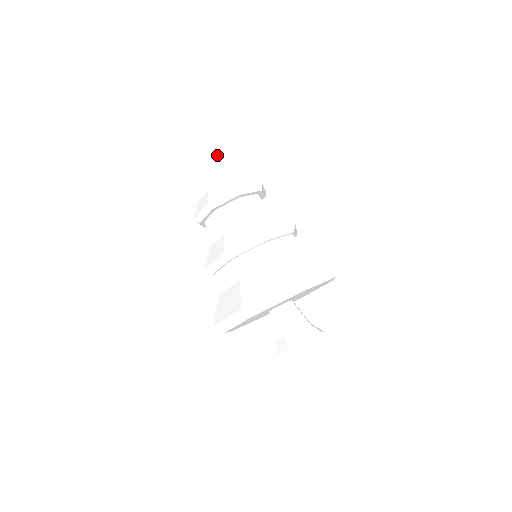
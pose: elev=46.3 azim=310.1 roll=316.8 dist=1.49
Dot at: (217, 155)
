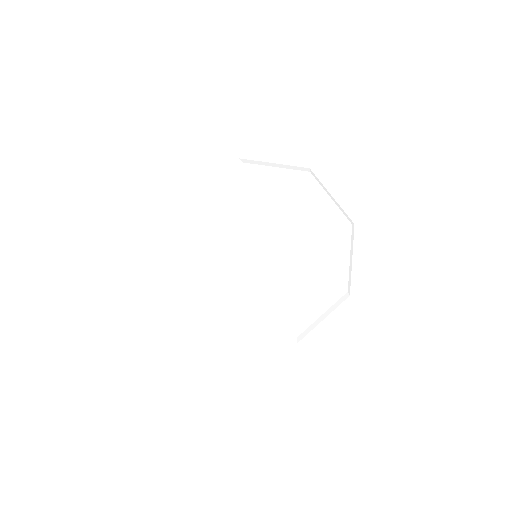
Dot at: occluded
